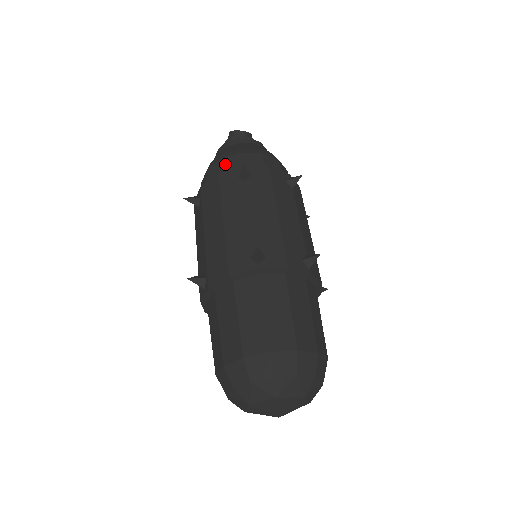
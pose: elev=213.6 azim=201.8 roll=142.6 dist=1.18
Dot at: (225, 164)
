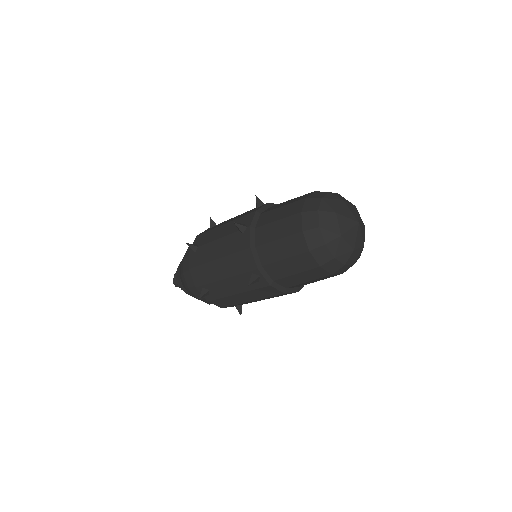
Dot at: (186, 268)
